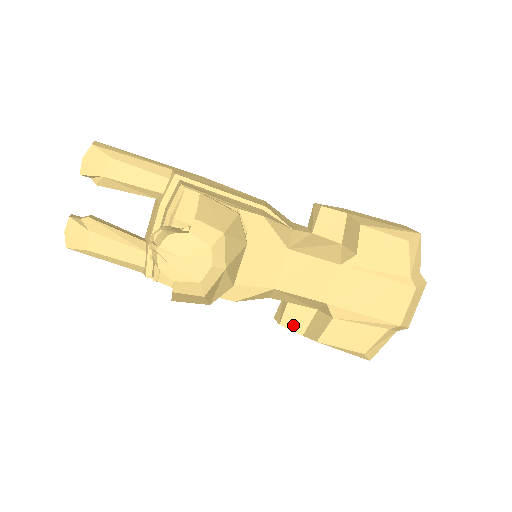
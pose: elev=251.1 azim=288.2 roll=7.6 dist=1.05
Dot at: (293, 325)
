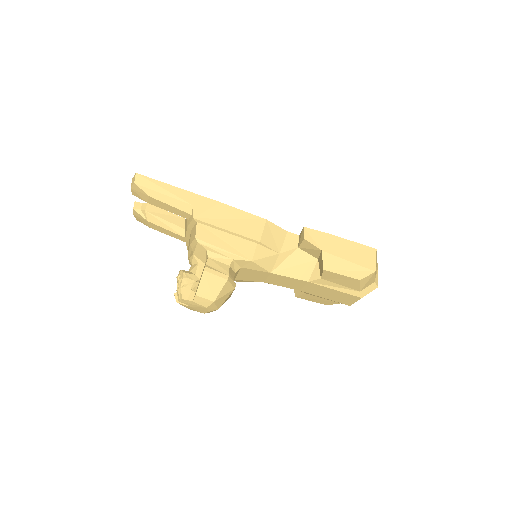
Dot at: occluded
